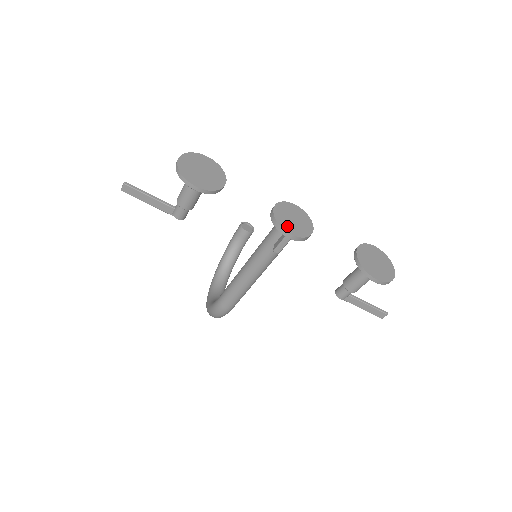
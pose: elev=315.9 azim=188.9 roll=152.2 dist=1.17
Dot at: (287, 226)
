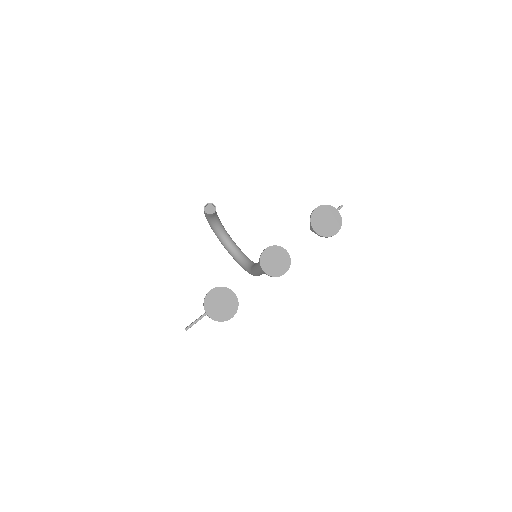
Dot at: (279, 272)
